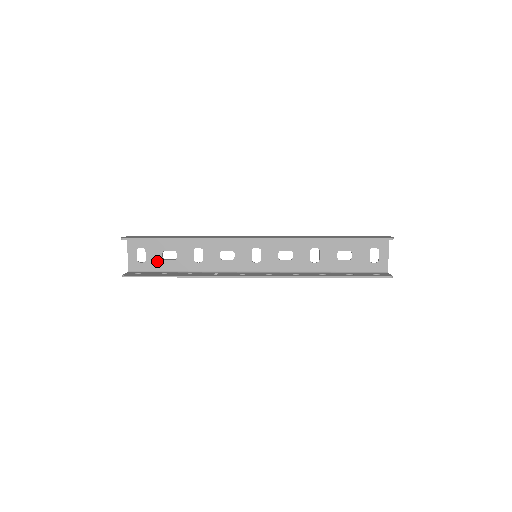
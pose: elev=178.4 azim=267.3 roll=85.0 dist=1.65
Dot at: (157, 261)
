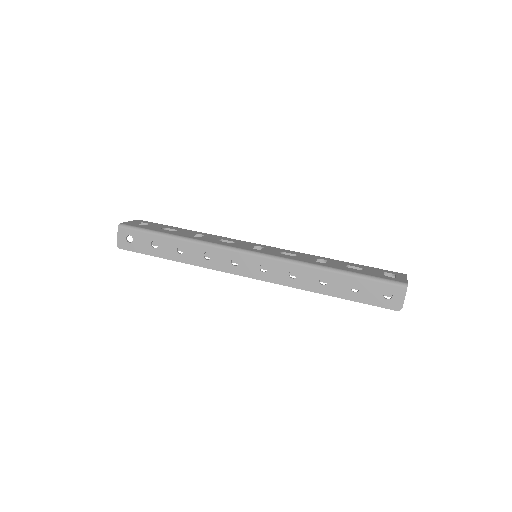
Dot at: occluded
